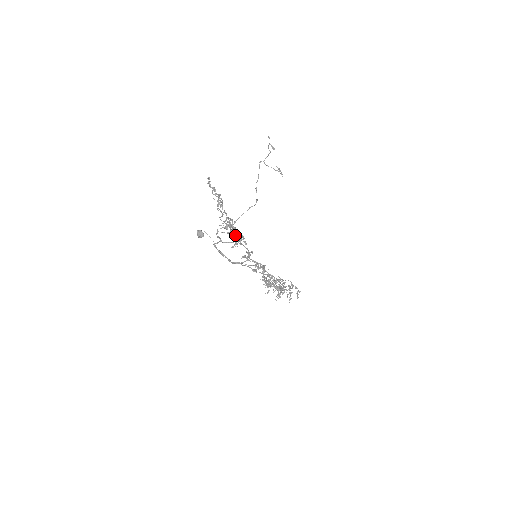
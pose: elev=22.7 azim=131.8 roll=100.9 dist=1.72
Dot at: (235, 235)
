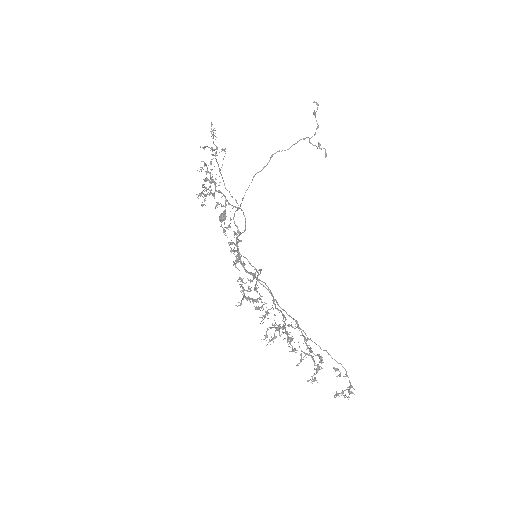
Dot at: (203, 185)
